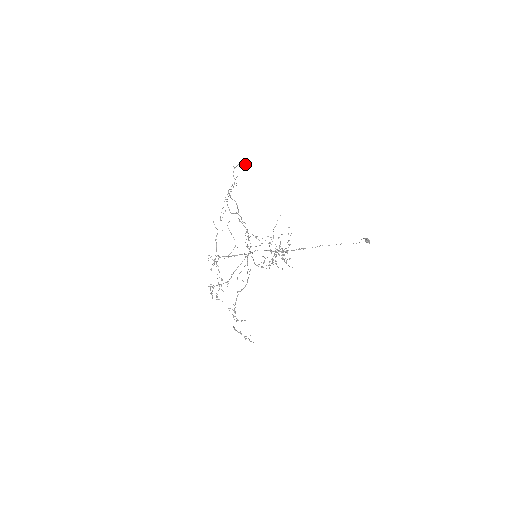
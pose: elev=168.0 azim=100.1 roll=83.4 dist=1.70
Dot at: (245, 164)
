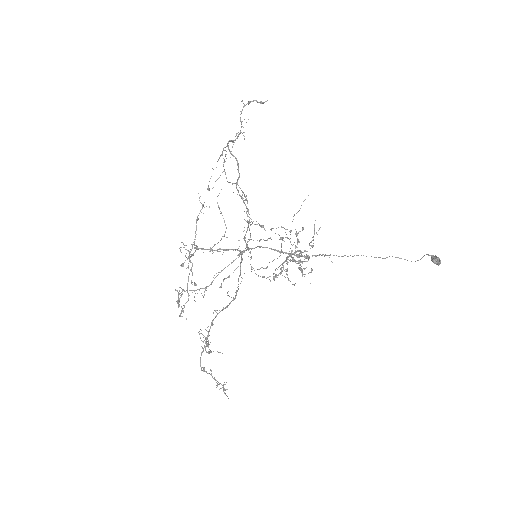
Dot at: (263, 102)
